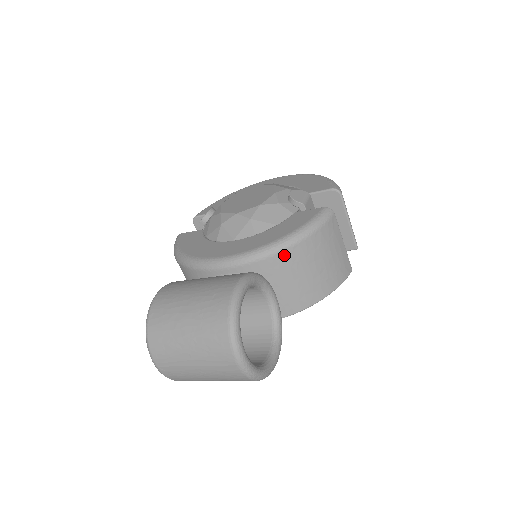
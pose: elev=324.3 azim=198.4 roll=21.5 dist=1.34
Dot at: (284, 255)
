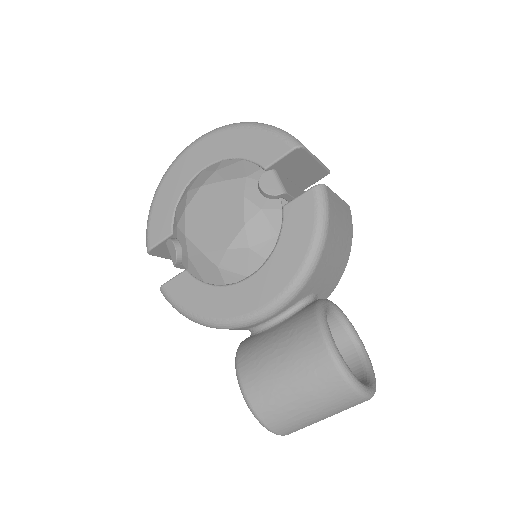
Dot at: (318, 268)
